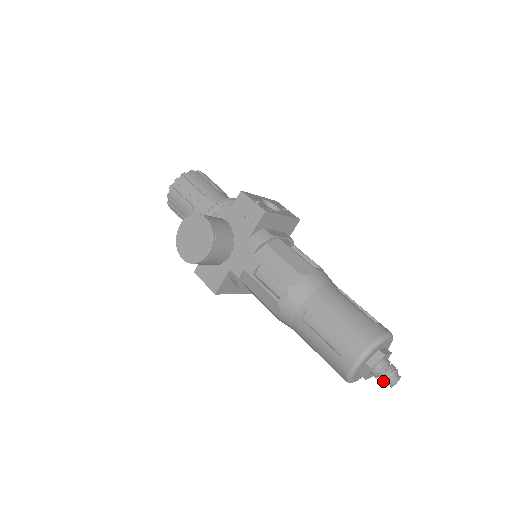
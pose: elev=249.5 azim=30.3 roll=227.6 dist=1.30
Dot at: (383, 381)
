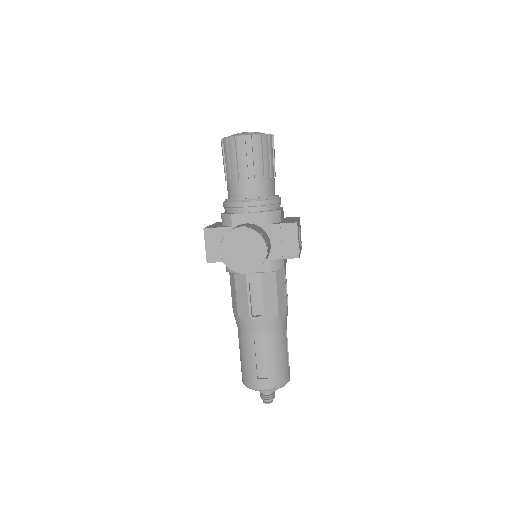
Dot at: (263, 397)
